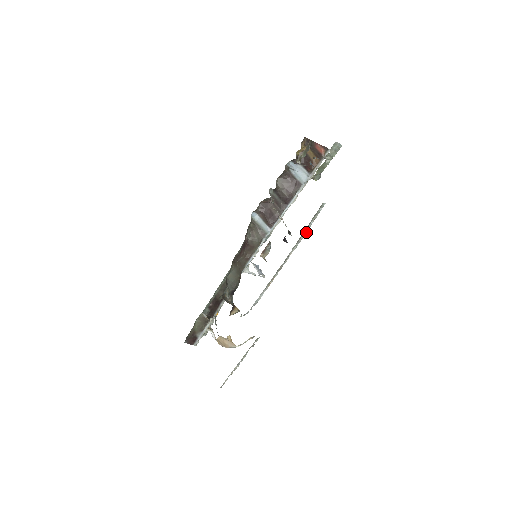
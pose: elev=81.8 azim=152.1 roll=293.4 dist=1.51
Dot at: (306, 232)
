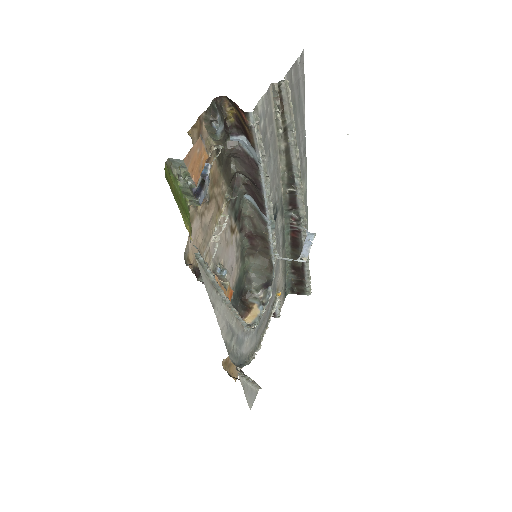
Dot at: occluded
